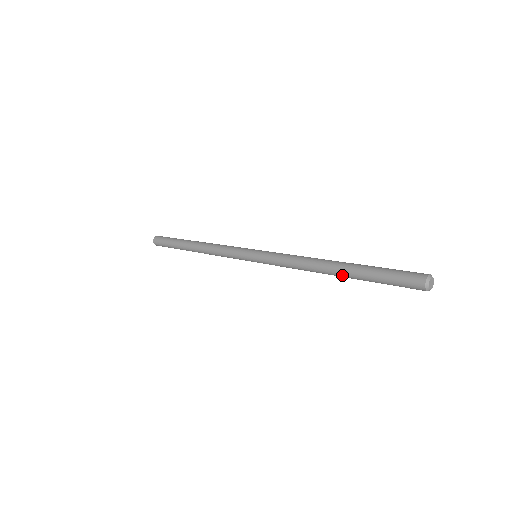
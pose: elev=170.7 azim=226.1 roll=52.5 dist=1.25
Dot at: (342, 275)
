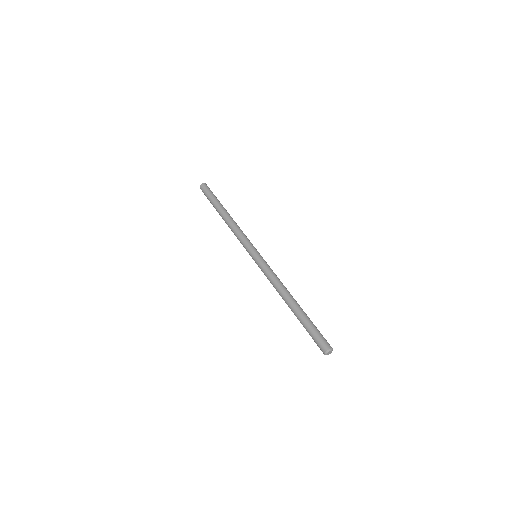
Dot at: (292, 311)
